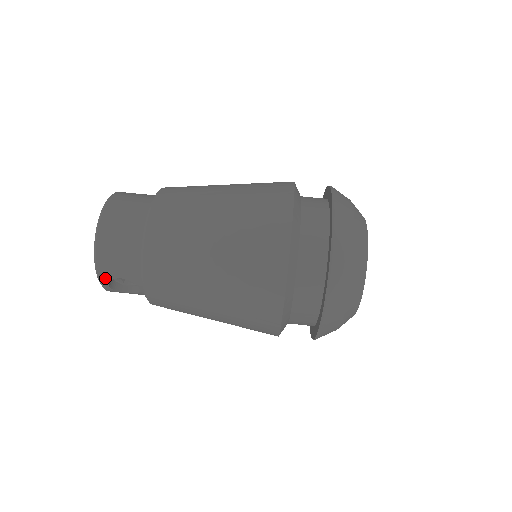
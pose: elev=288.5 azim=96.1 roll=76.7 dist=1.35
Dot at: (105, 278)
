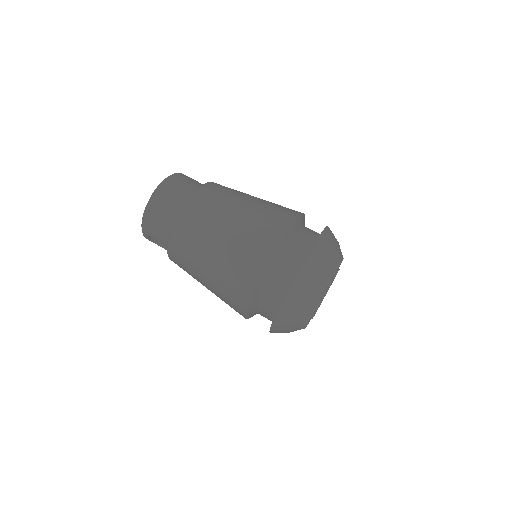
Dot at: (146, 233)
